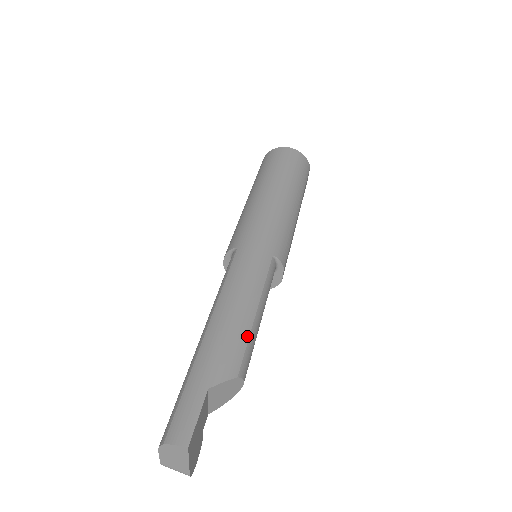
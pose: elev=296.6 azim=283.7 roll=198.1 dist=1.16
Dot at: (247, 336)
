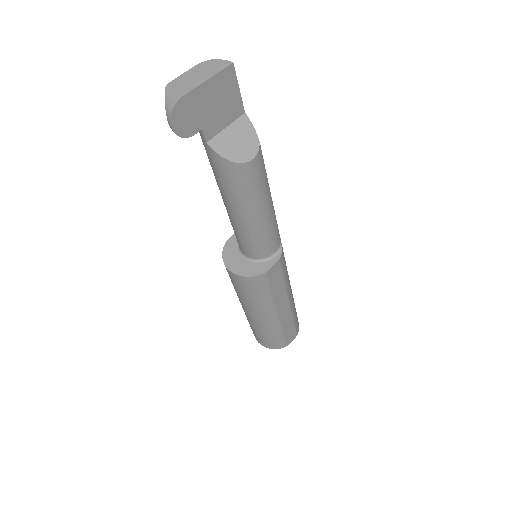
Dot at: (266, 174)
